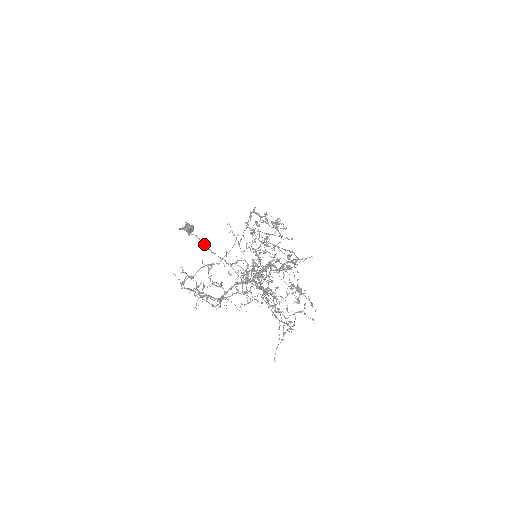
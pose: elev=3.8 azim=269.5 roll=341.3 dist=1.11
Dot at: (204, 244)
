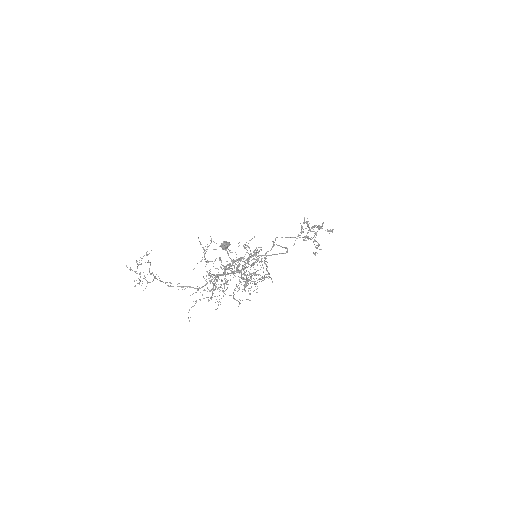
Dot at: (228, 254)
